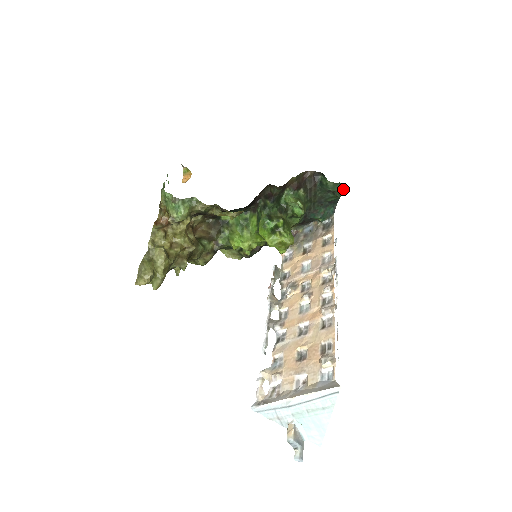
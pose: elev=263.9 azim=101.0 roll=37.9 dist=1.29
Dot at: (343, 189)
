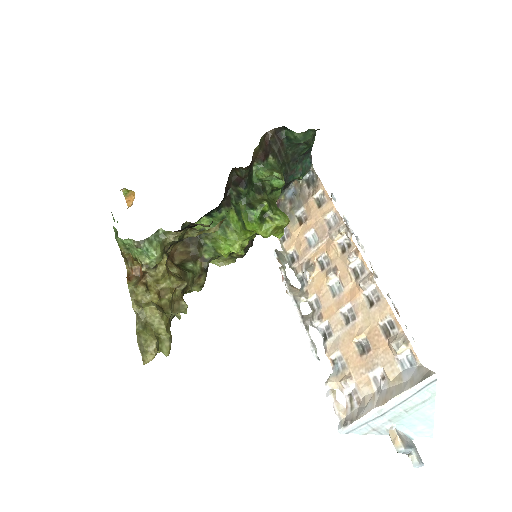
Dot at: (314, 134)
